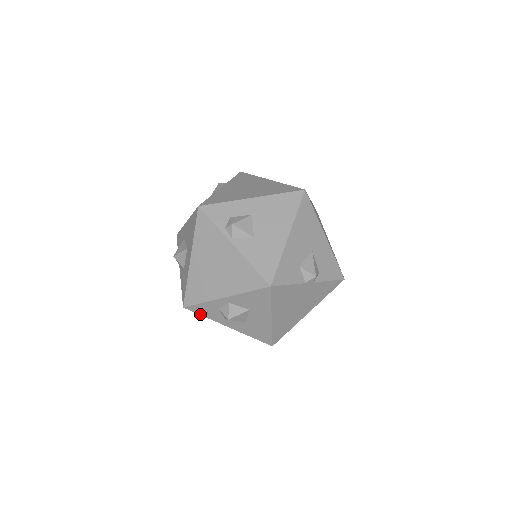
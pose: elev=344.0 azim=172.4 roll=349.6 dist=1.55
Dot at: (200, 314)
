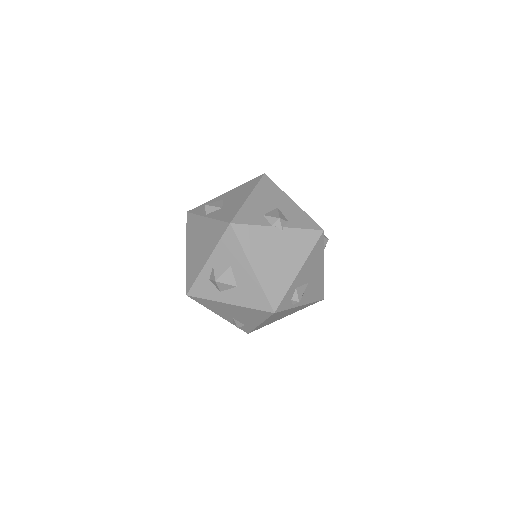
Dot at: (201, 297)
